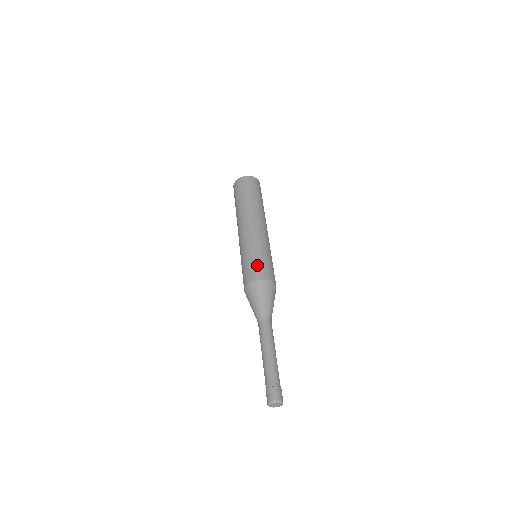
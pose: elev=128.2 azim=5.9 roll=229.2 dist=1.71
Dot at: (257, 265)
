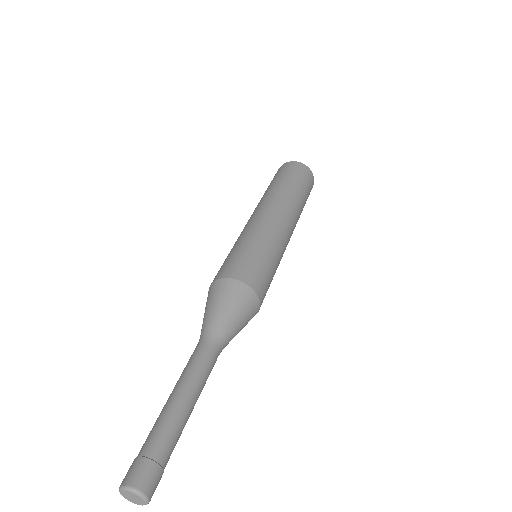
Dot at: (231, 259)
